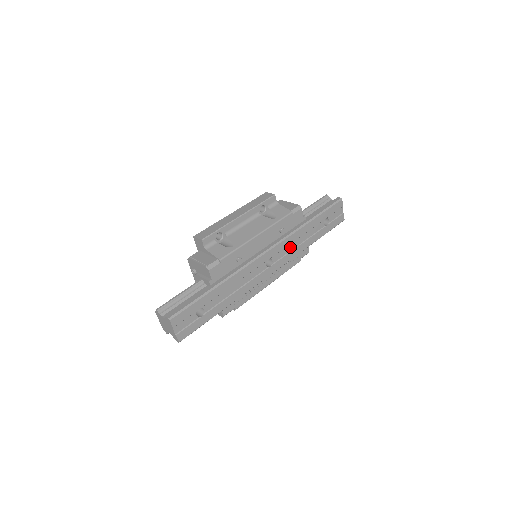
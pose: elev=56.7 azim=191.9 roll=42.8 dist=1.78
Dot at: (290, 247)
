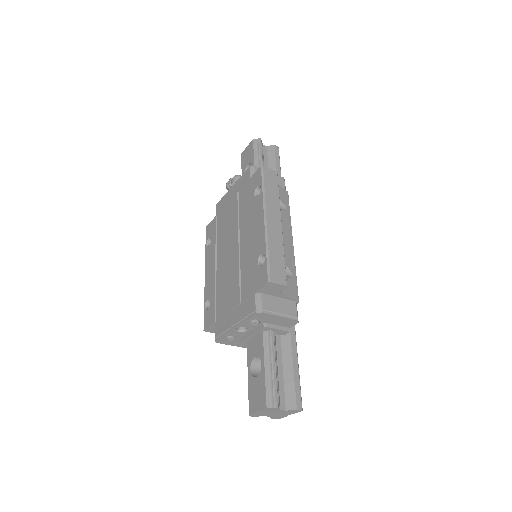
Dot at: occluded
